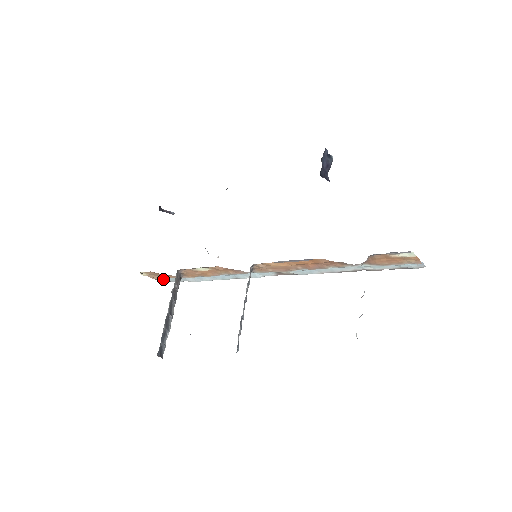
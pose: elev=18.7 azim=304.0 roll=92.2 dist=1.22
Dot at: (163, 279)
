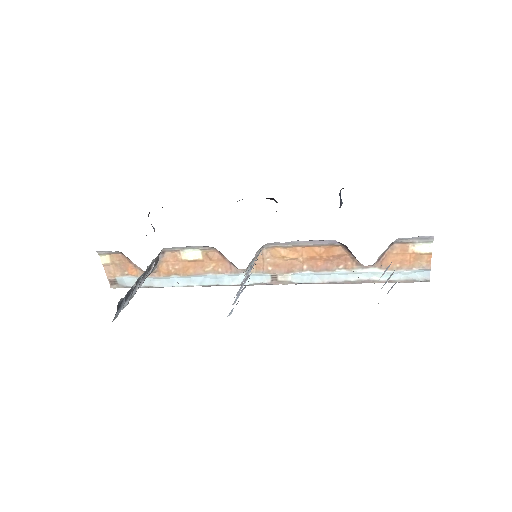
Dot at: (118, 280)
